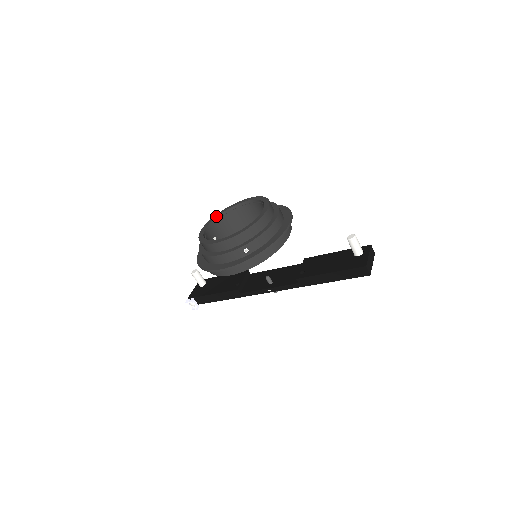
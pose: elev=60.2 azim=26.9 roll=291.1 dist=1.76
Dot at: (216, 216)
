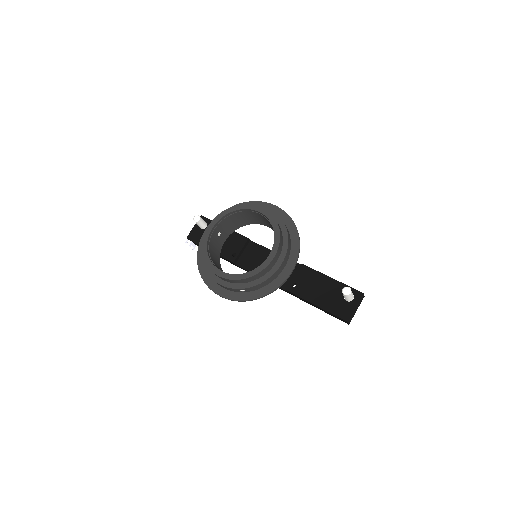
Dot at: (225, 214)
